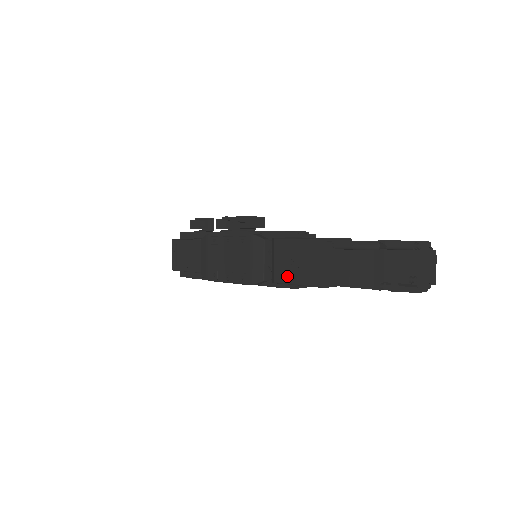
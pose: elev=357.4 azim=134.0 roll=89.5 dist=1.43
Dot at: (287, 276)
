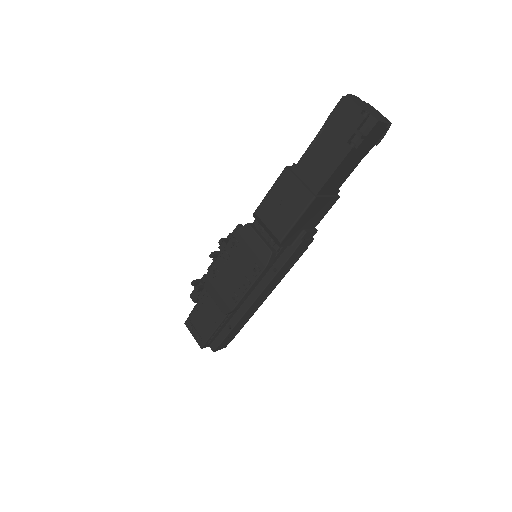
Dot at: (284, 224)
